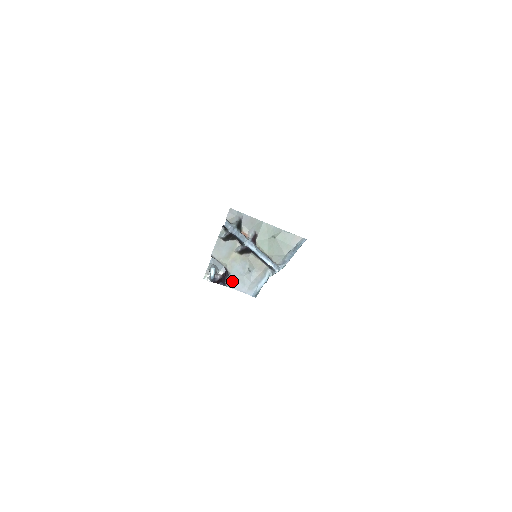
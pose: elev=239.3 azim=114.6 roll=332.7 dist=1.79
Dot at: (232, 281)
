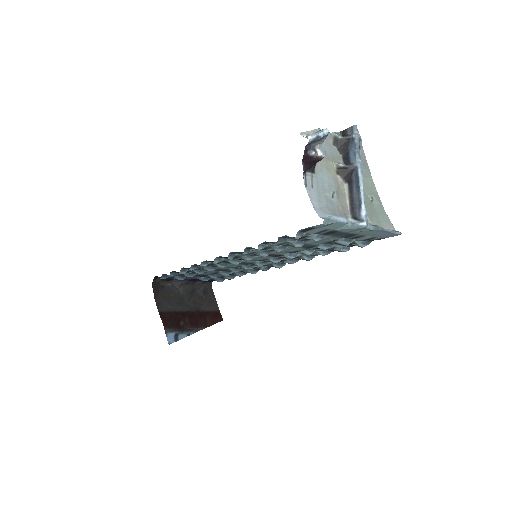
Dot at: (311, 181)
